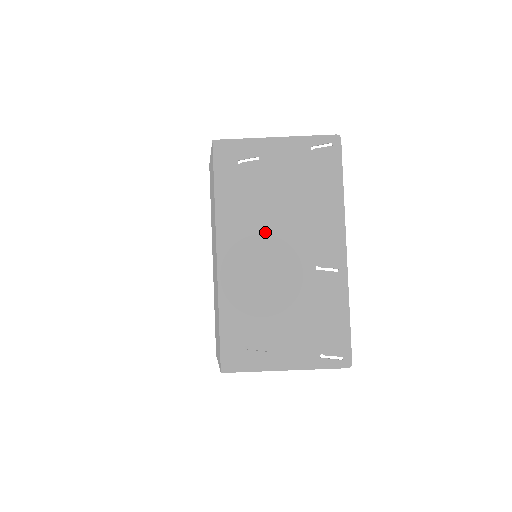
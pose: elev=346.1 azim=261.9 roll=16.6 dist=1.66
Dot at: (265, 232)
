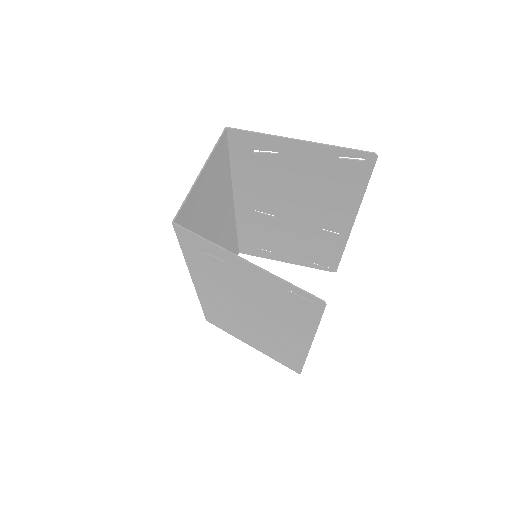
Dot at: (234, 299)
